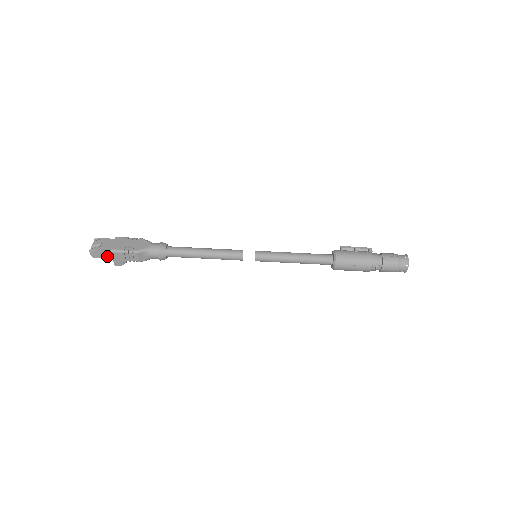
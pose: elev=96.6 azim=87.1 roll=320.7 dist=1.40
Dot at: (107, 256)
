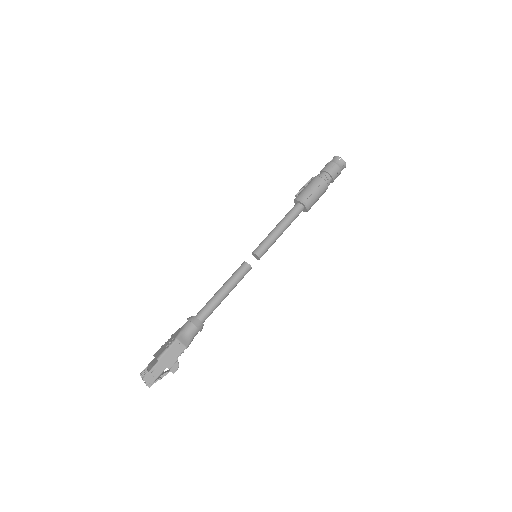
Dot at: (160, 370)
